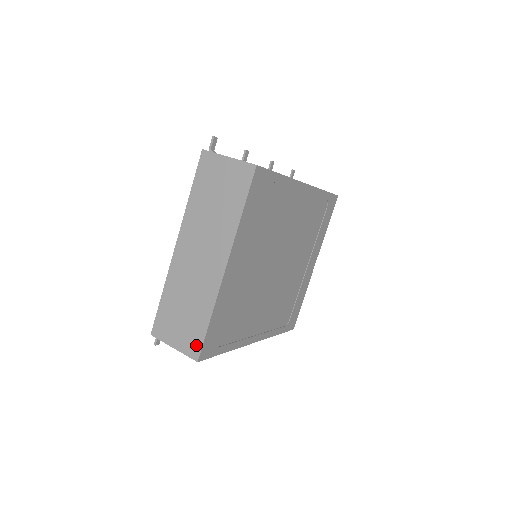
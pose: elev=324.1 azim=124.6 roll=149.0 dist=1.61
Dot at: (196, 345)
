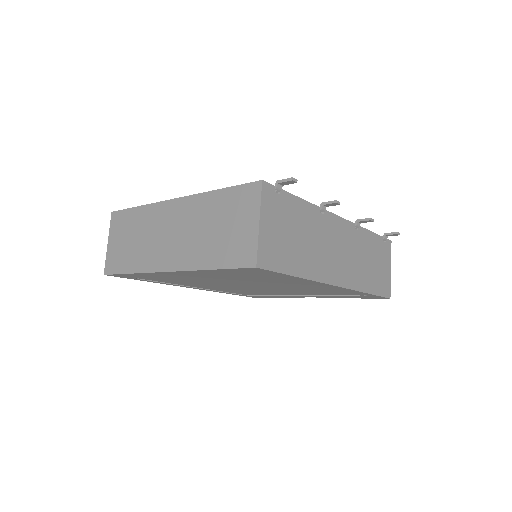
Dot at: (113, 267)
